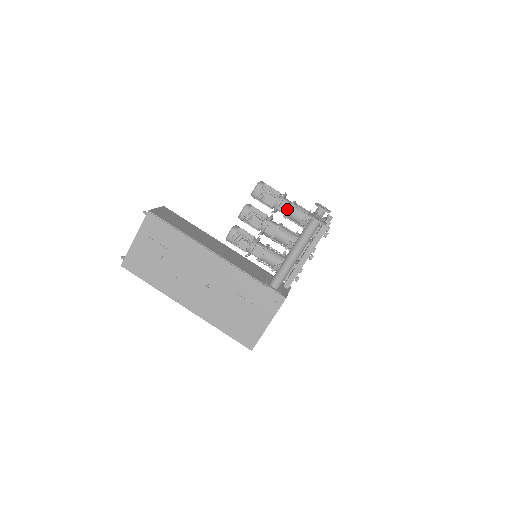
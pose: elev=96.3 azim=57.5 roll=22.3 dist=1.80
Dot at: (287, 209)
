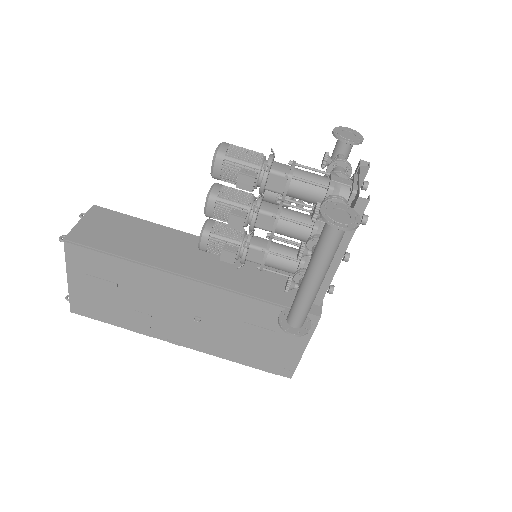
Dot at: (282, 185)
